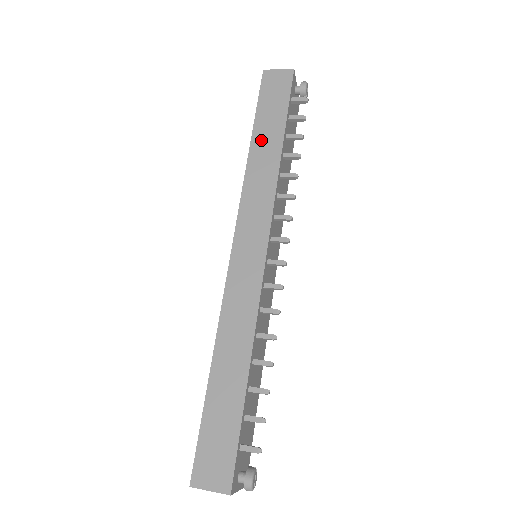
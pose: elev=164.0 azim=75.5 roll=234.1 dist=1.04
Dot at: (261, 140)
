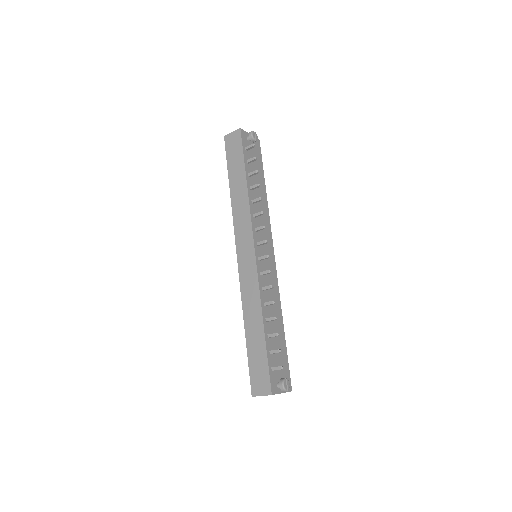
Dot at: (235, 184)
